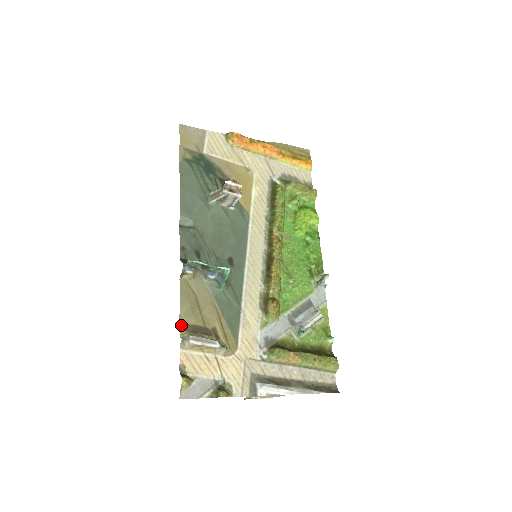
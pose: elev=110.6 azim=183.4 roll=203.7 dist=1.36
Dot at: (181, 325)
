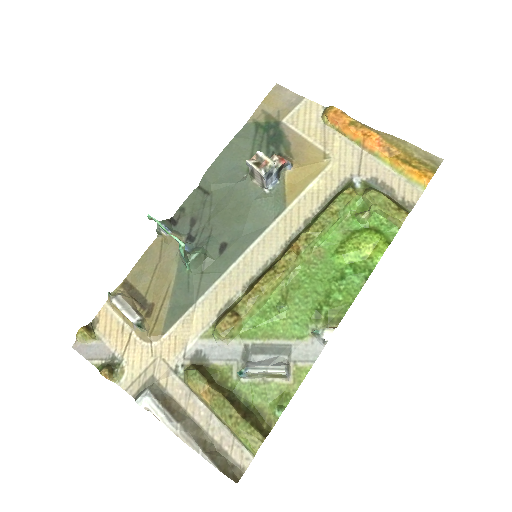
Dot at: (125, 281)
